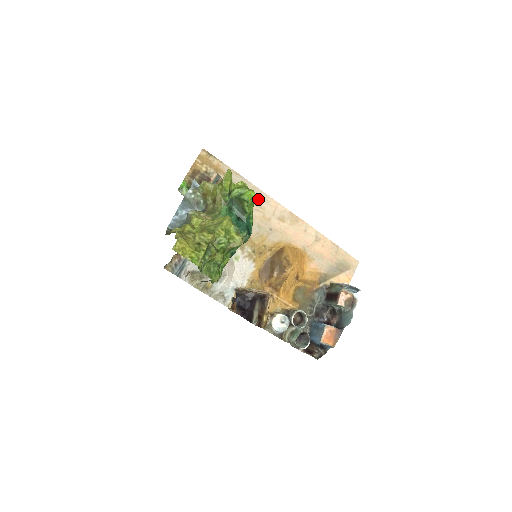
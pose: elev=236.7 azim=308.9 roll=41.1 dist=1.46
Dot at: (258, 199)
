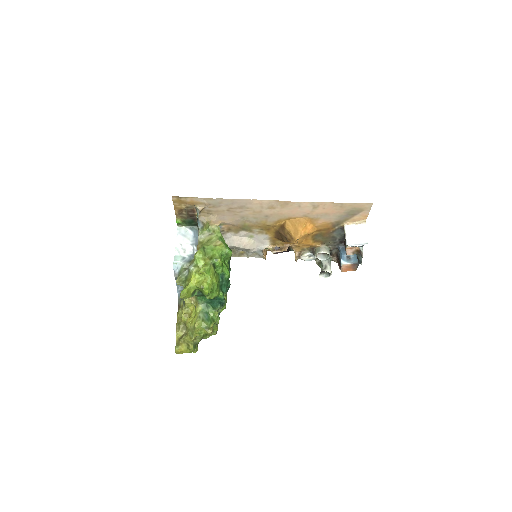
Dot at: (241, 205)
